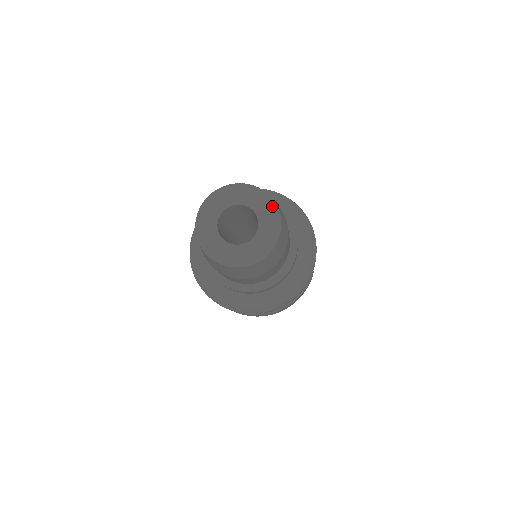
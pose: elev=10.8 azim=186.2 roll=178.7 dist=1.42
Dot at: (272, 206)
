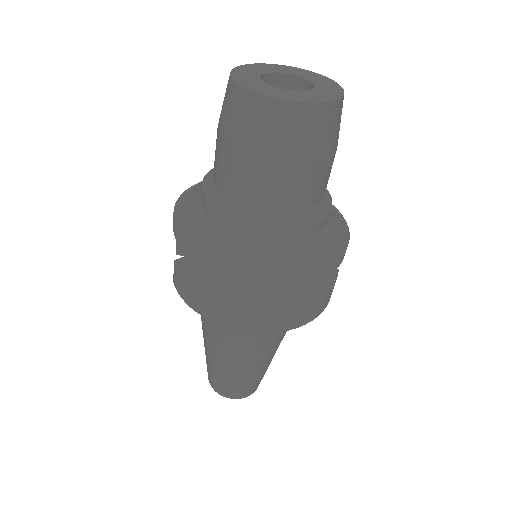
Dot at: (326, 79)
